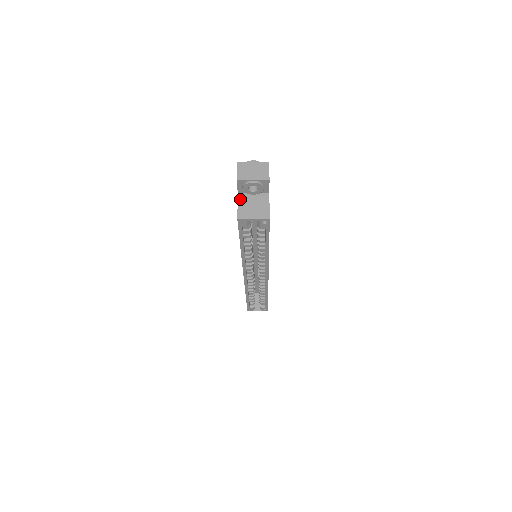
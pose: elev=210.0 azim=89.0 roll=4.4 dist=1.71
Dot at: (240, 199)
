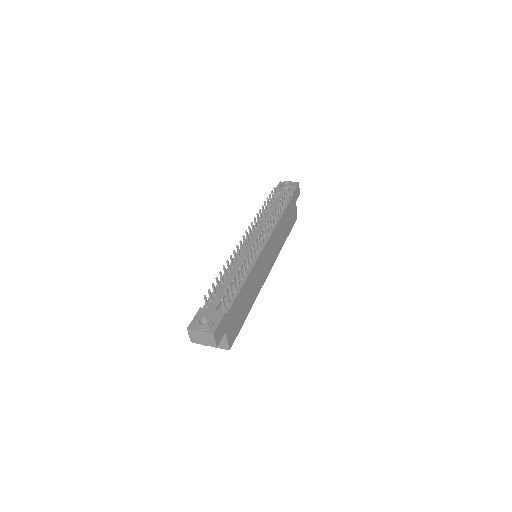
Dot at: occluded
